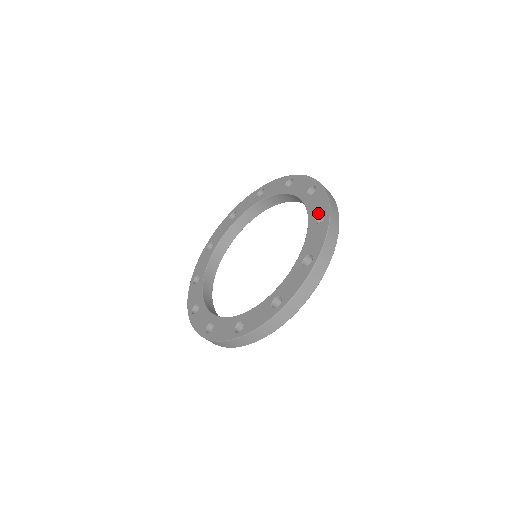
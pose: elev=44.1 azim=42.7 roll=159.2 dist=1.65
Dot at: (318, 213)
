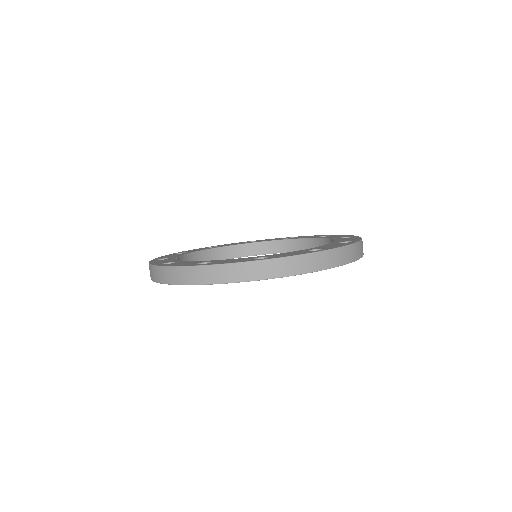
Dot at: (342, 237)
